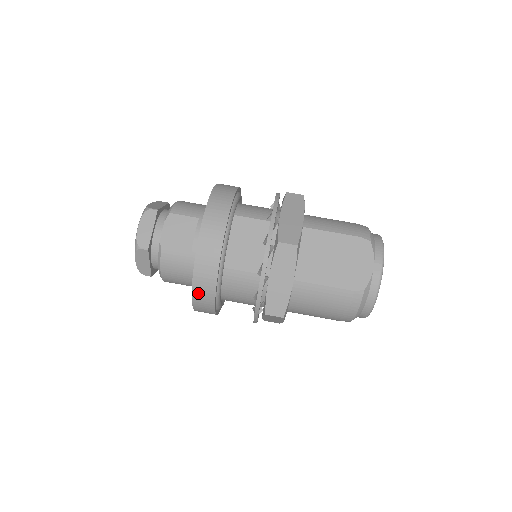
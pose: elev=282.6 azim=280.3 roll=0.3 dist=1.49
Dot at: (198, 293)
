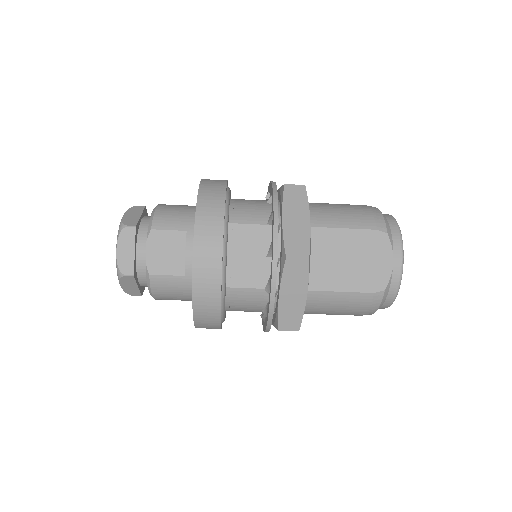
Dot at: (201, 319)
